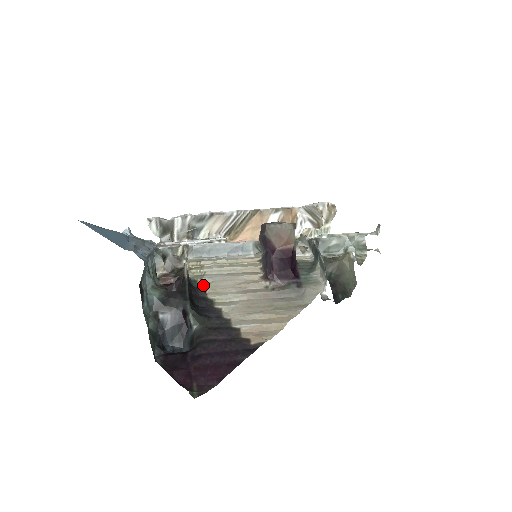
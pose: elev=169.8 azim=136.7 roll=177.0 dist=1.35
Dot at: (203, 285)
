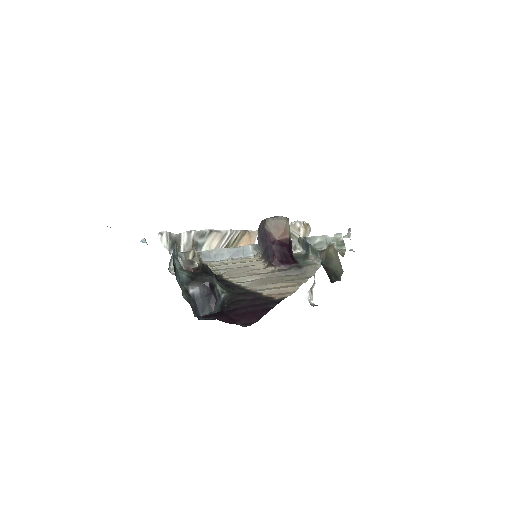
Dot at: (218, 274)
